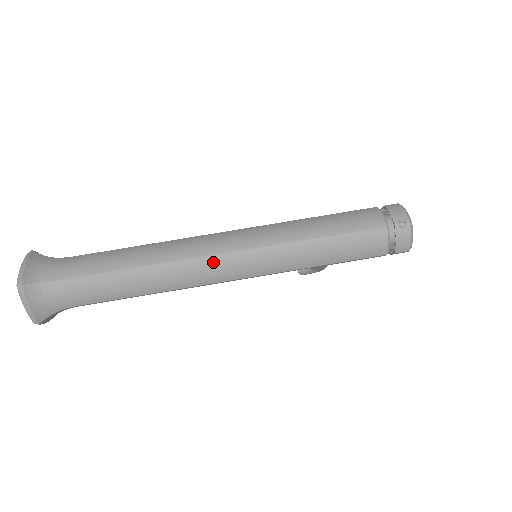
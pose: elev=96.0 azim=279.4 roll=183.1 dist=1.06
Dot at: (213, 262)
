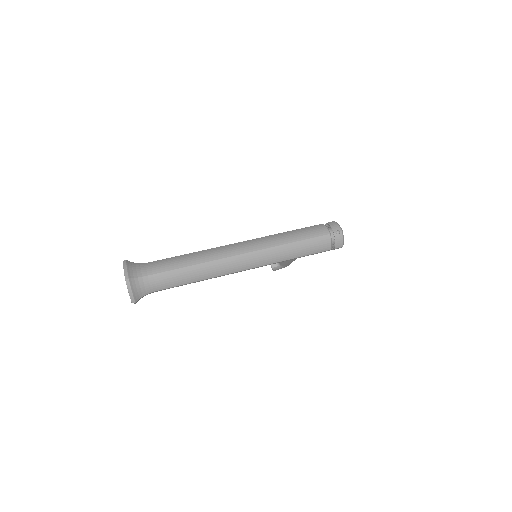
Dot at: (237, 259)
